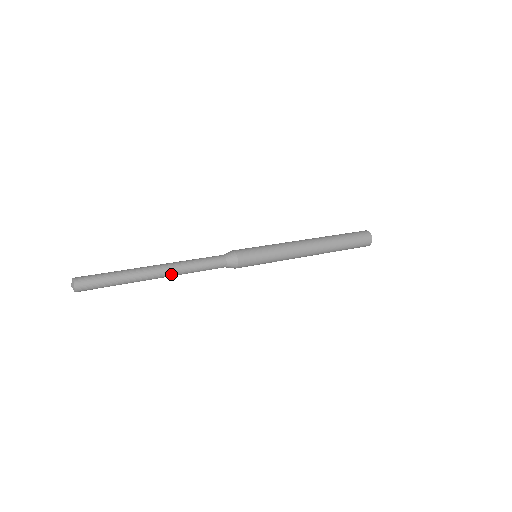
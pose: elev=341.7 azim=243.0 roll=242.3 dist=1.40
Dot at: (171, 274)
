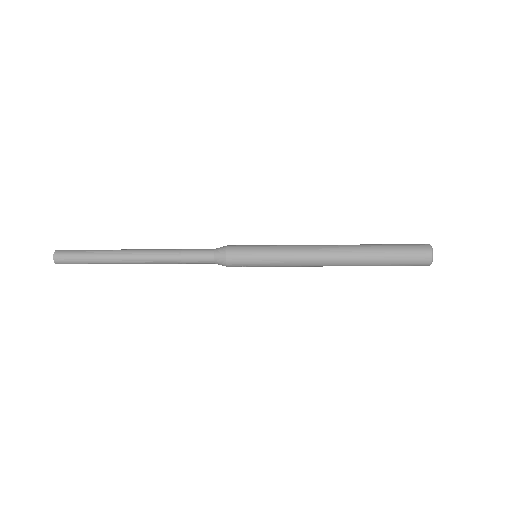
Dot at: (150, 263)
